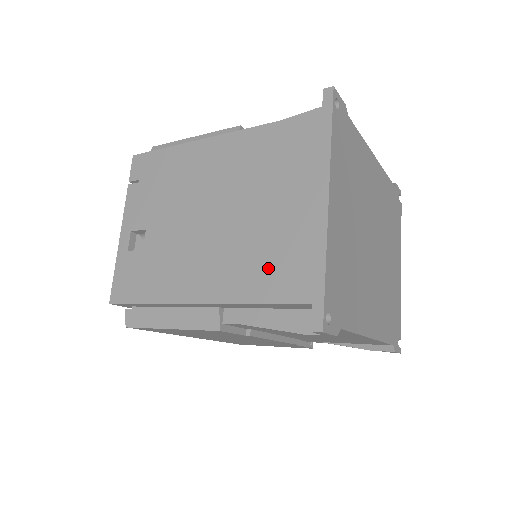
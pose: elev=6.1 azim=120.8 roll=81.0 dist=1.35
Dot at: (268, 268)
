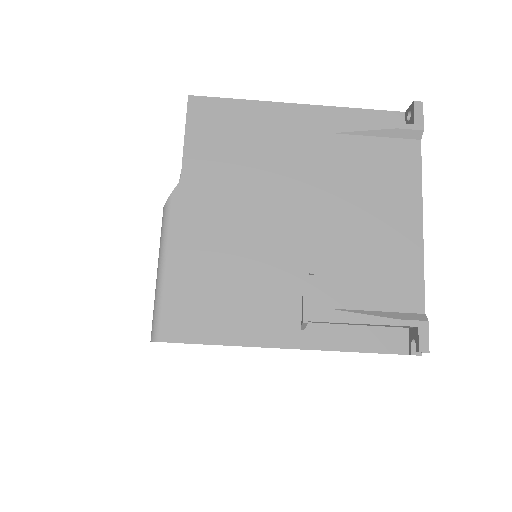
Dot at: occluded
